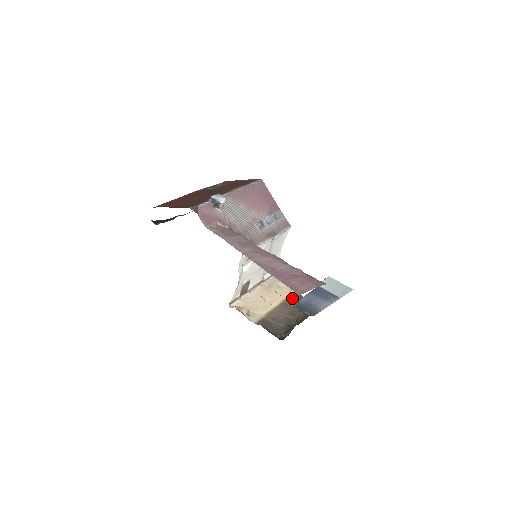
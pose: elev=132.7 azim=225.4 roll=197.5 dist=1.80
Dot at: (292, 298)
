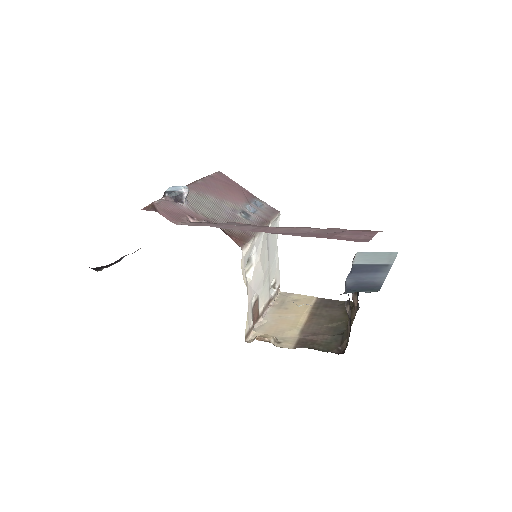
Dot at: (318, 305)
